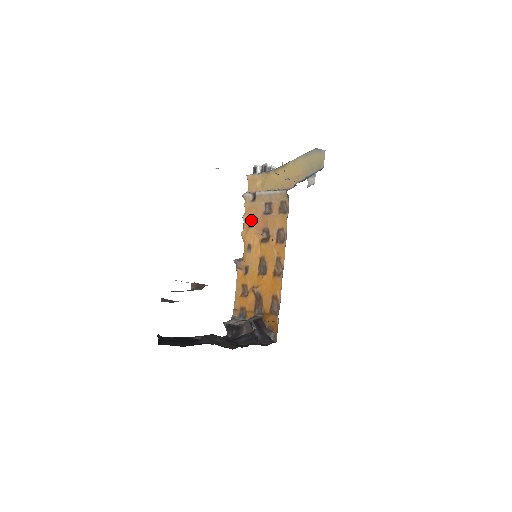
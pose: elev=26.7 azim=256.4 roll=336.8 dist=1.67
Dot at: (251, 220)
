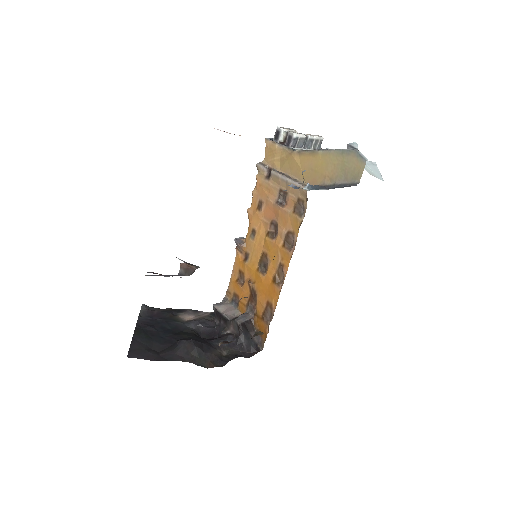
Dot at: (261, 201)
